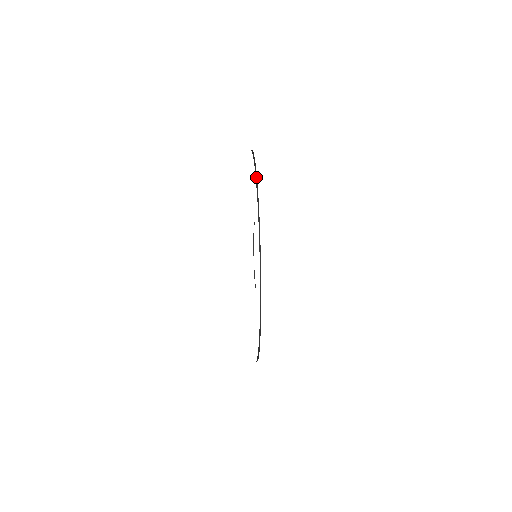
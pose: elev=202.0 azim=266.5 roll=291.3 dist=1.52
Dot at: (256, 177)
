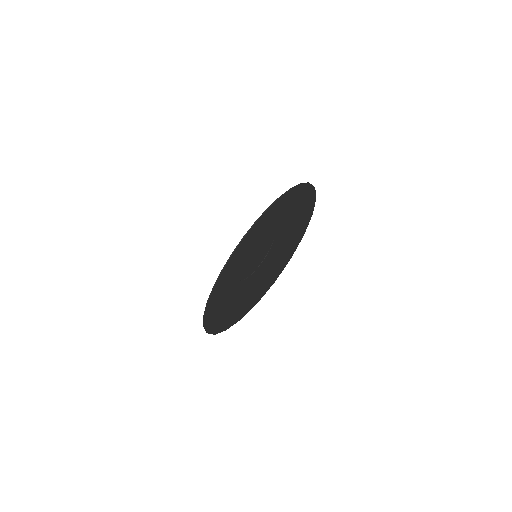
Dot at: (223, 268)
